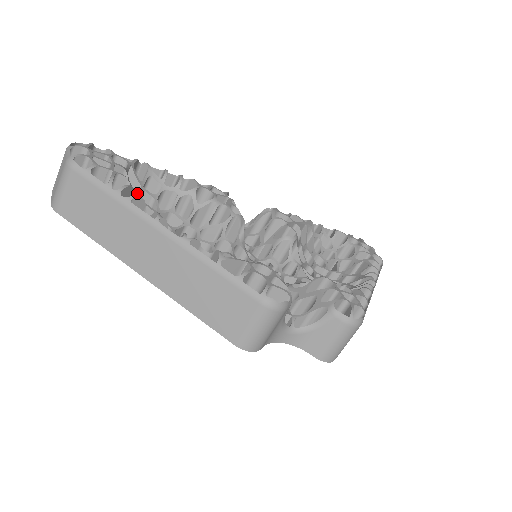
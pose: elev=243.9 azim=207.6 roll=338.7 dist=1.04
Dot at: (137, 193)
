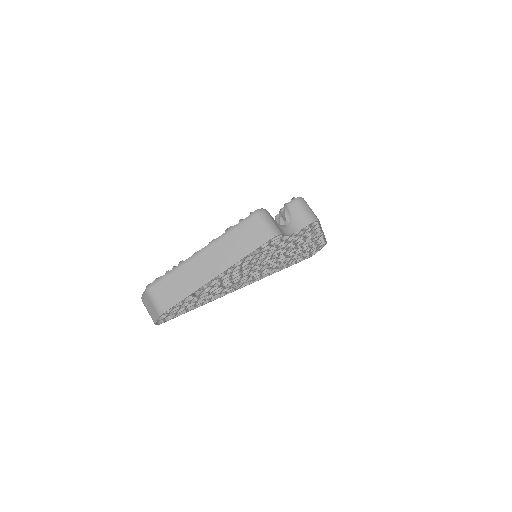
Dot at: occluded
